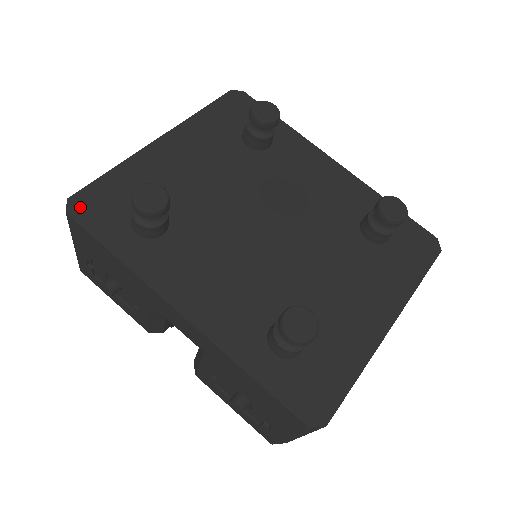
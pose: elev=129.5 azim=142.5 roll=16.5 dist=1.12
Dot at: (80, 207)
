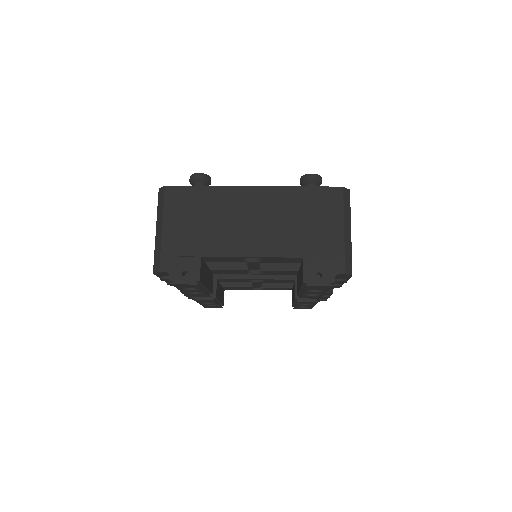
Dot at: occluded
